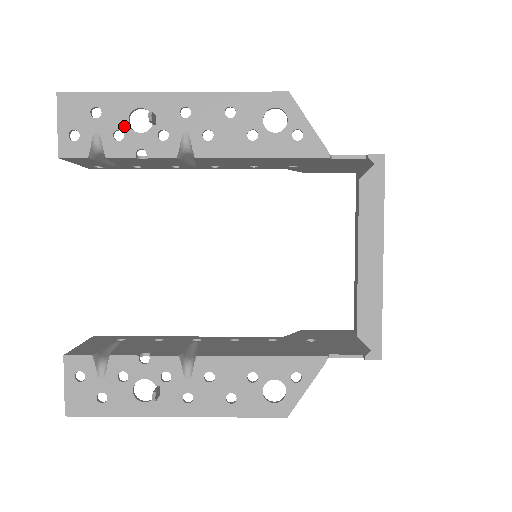
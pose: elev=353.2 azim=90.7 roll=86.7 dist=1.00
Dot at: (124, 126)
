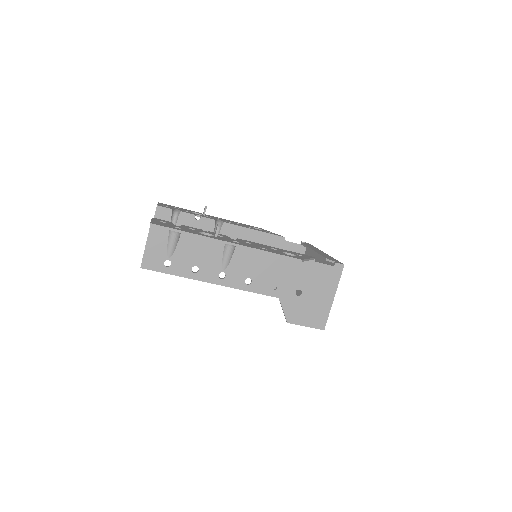
Dot at: (190, 212)
